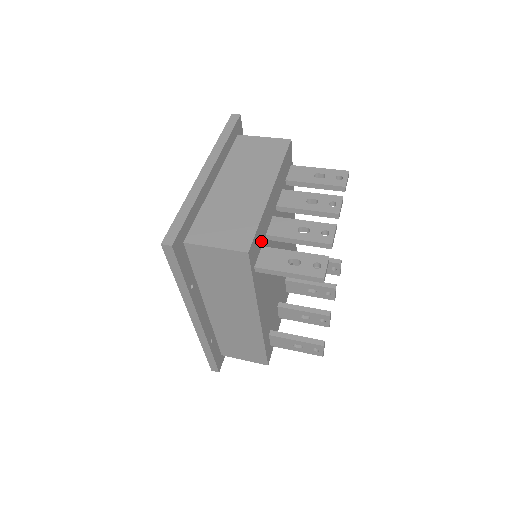
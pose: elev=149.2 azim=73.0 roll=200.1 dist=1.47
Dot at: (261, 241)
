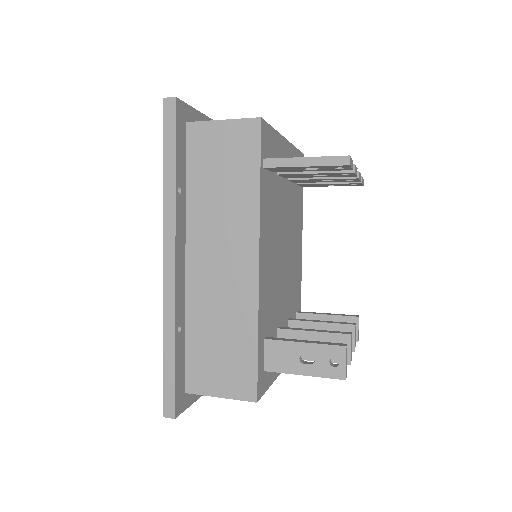
Dot at: (272, 156)
